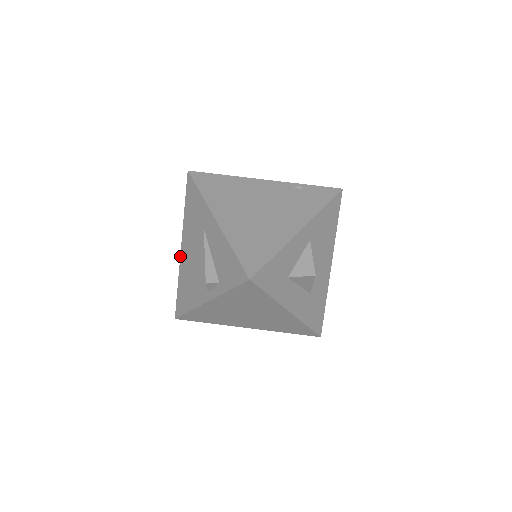
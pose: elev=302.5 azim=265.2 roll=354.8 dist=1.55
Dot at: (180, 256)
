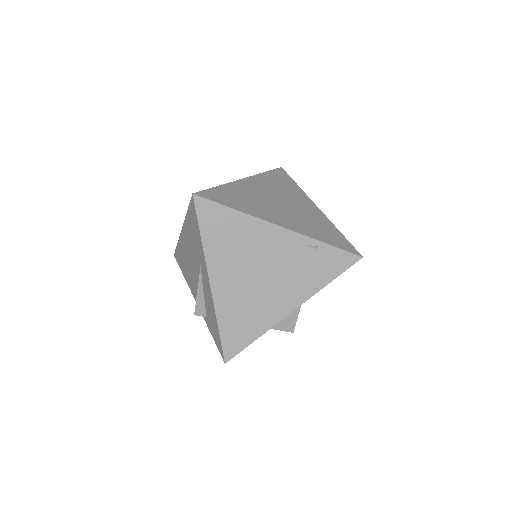
Dot at: (180, 233)
